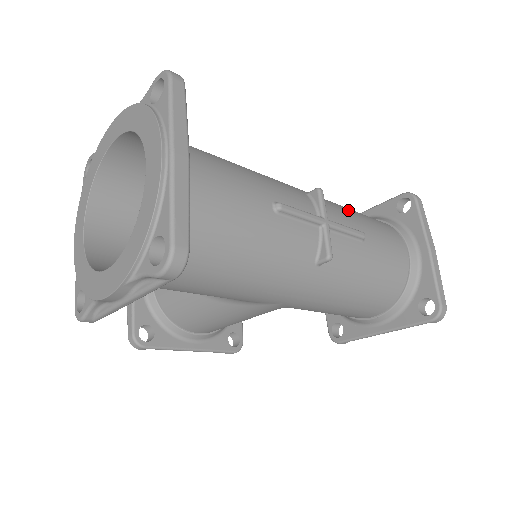
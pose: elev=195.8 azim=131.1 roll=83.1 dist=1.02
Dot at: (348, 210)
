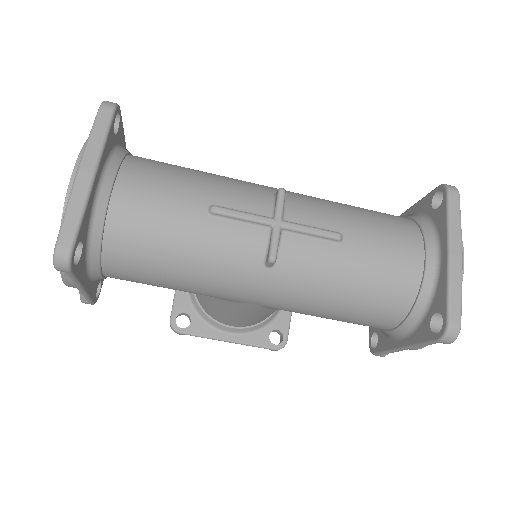
Dot at: (339, 209)
